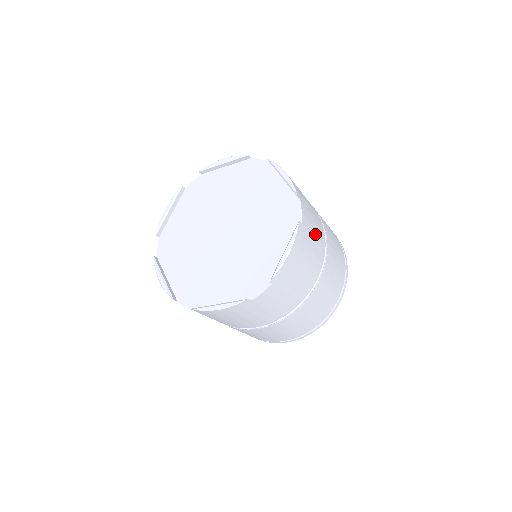
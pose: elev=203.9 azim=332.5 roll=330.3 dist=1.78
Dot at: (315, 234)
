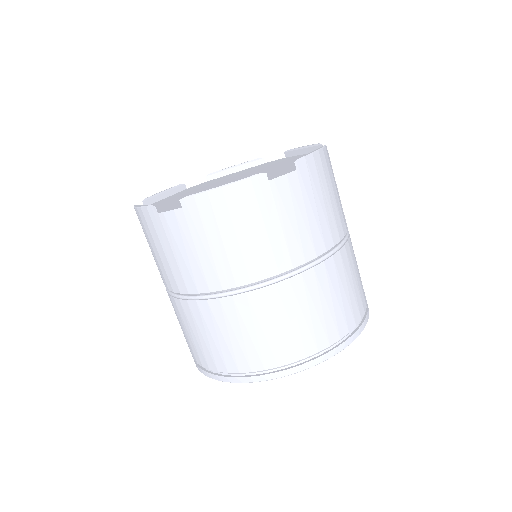
Dot at: occluded
